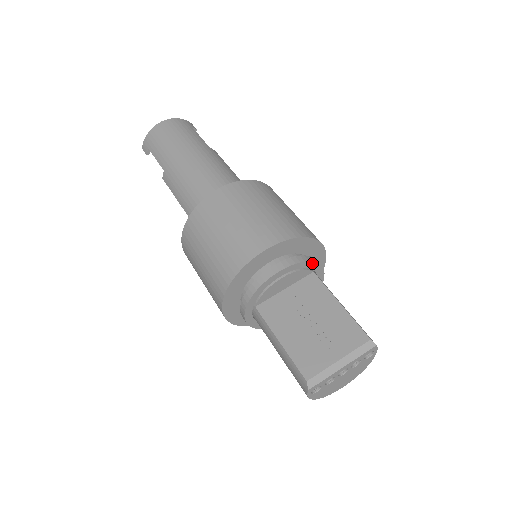
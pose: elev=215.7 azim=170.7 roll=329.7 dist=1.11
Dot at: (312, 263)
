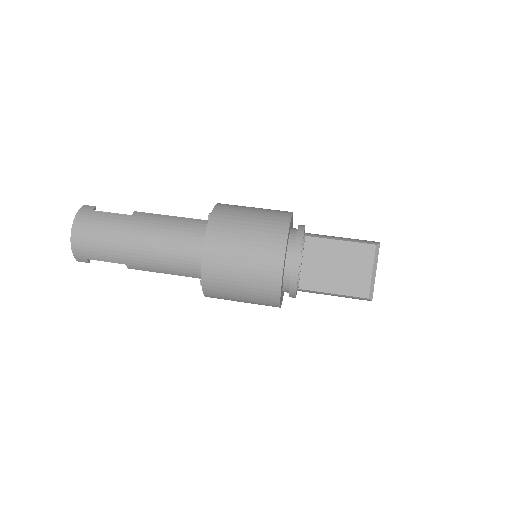
Dot at: (303, 235)
